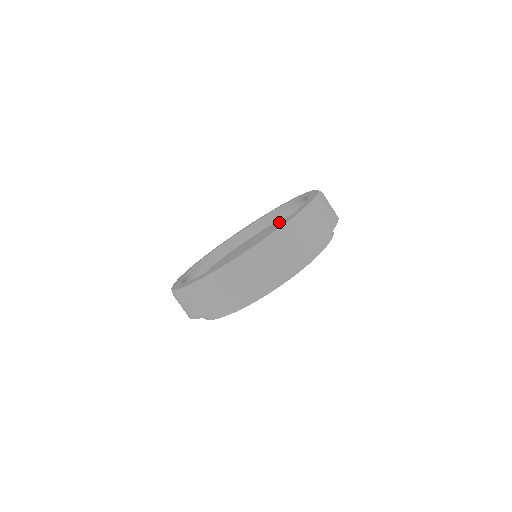
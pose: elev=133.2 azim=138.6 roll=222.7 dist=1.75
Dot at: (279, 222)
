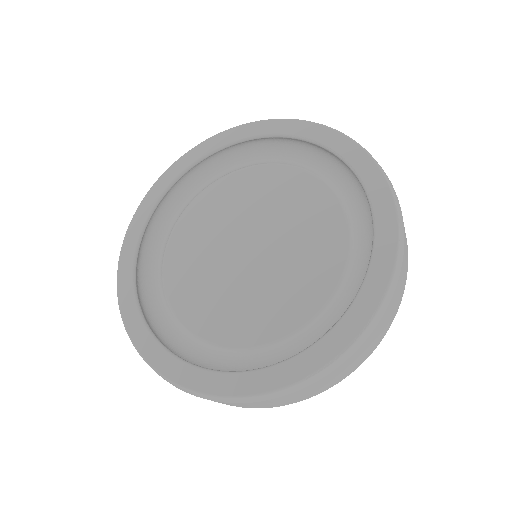
Dot at: (270, 176)
